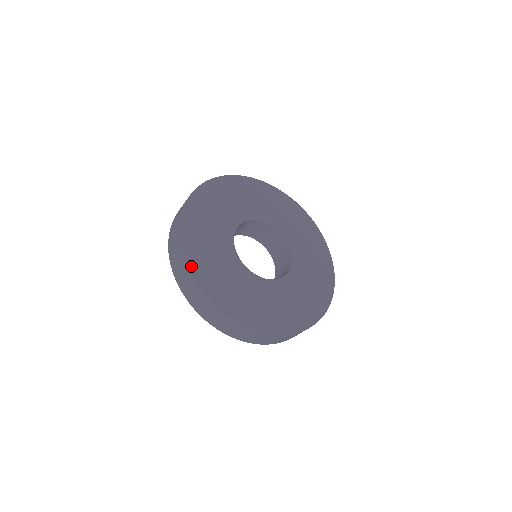
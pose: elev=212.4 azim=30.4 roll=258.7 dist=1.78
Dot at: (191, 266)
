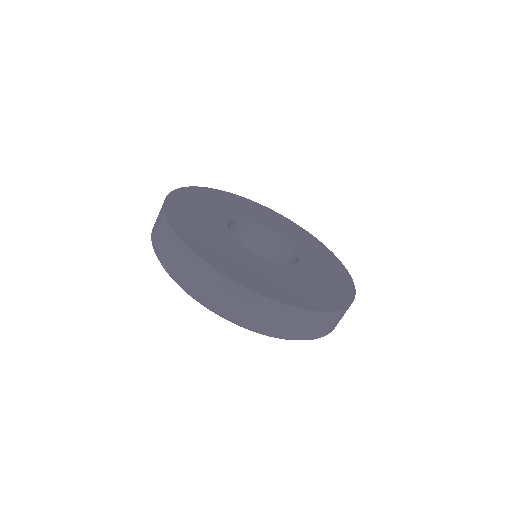
Dot at: (216, 267)
